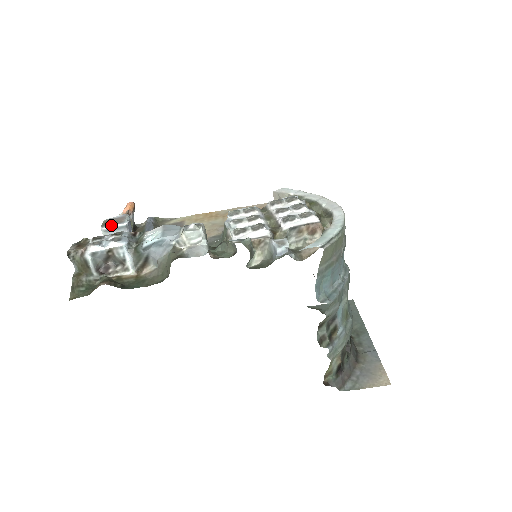
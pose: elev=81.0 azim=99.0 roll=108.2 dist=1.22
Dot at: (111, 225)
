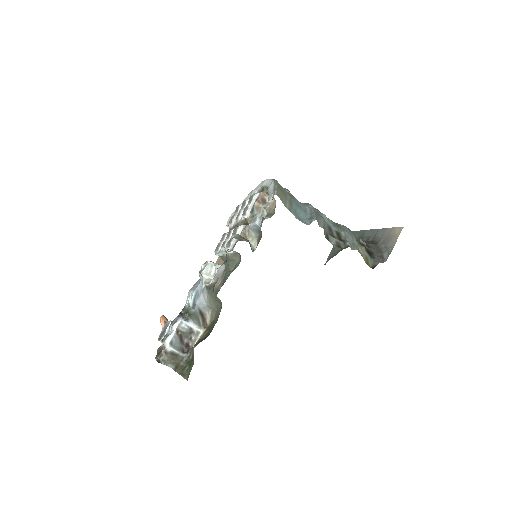
Dot at: (164, 334)
